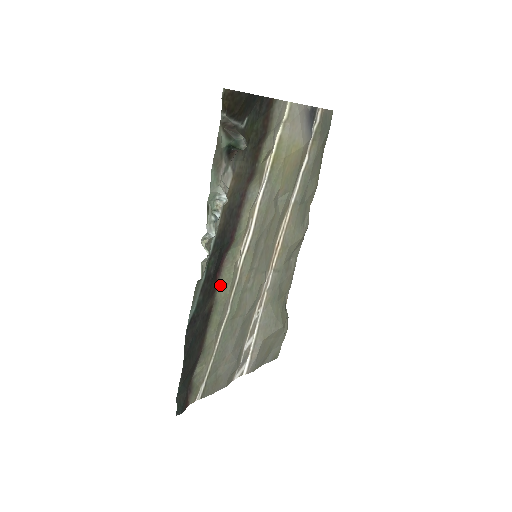
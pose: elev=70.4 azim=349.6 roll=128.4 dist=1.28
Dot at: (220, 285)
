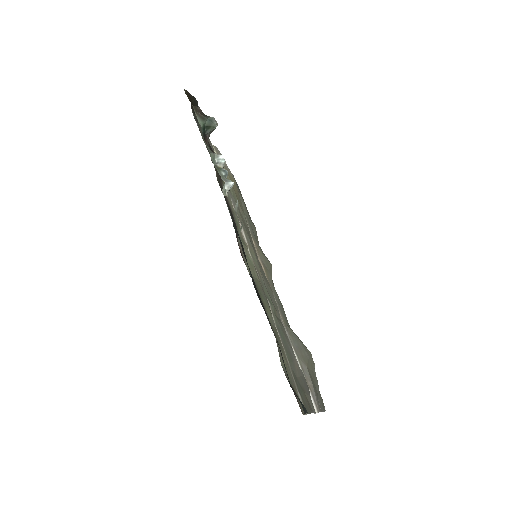
Dot at: (248, 270)
